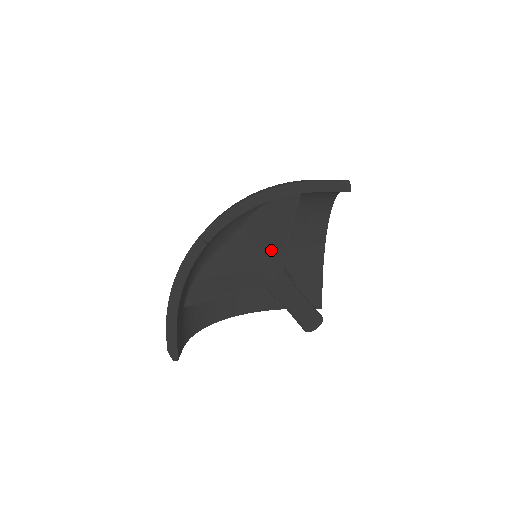
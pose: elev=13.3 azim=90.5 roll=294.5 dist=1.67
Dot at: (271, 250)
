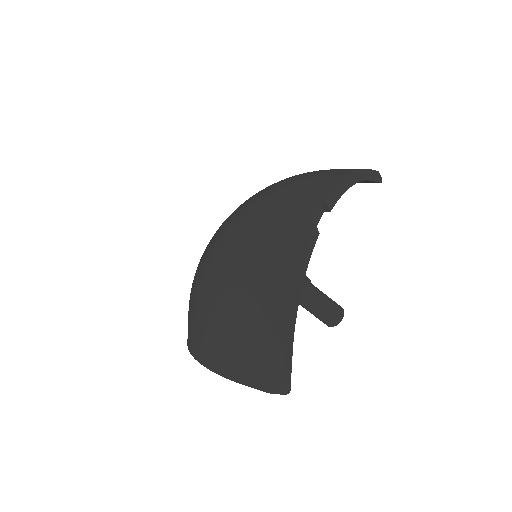
Dot at: occluded
